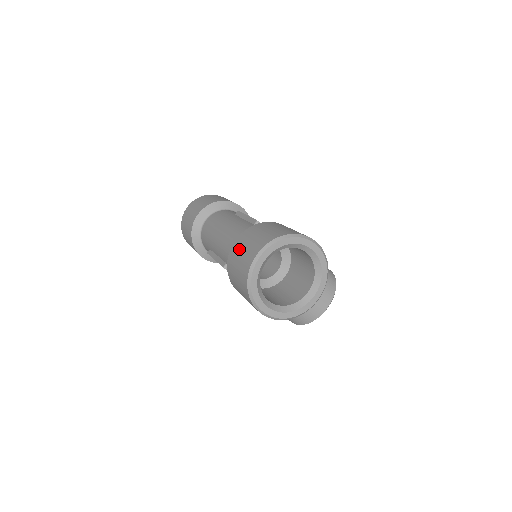
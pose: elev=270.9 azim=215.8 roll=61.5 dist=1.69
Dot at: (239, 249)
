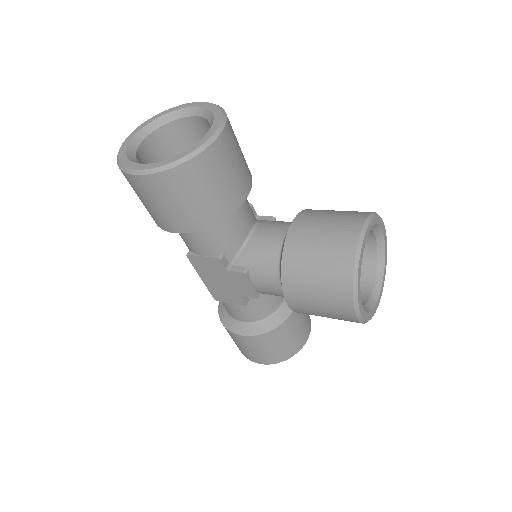
Dot at: occluded
